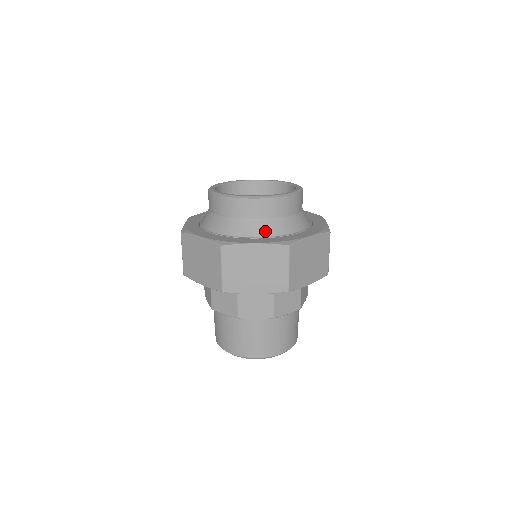
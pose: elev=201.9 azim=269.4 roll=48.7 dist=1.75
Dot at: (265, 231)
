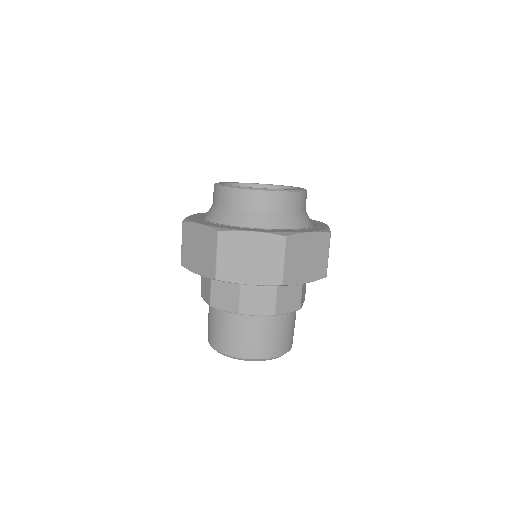
Dot at: (301, 223)
